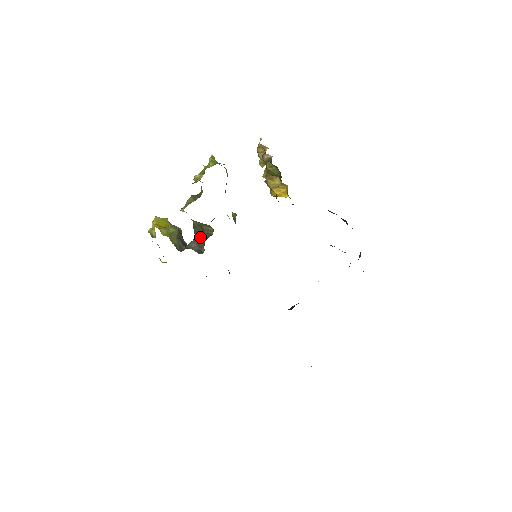
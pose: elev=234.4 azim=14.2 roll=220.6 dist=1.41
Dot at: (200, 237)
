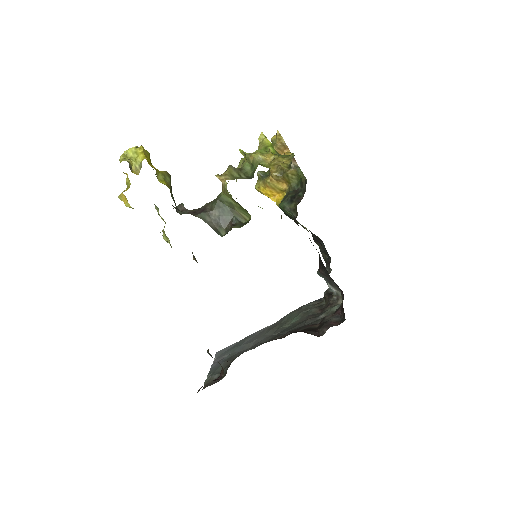
Dot at: (222, 215)
